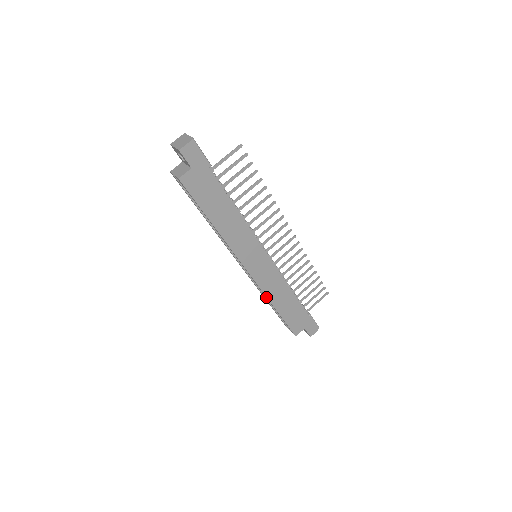
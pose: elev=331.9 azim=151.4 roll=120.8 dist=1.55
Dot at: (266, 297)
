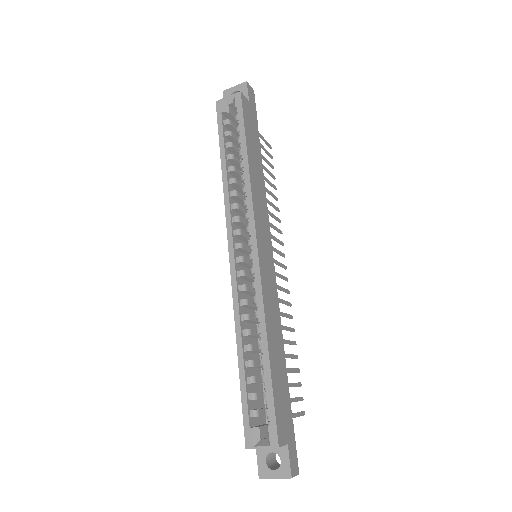
Dot at: (262, 315)
